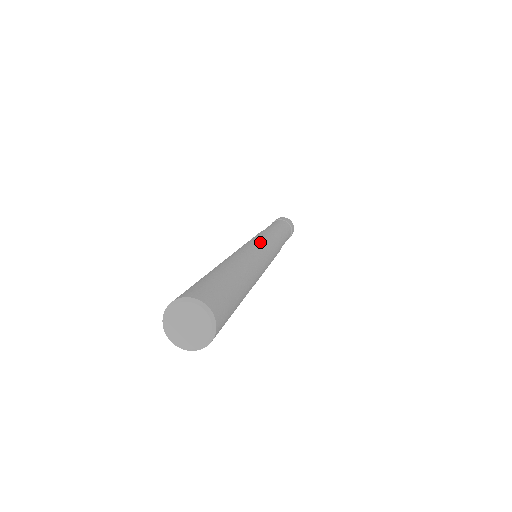
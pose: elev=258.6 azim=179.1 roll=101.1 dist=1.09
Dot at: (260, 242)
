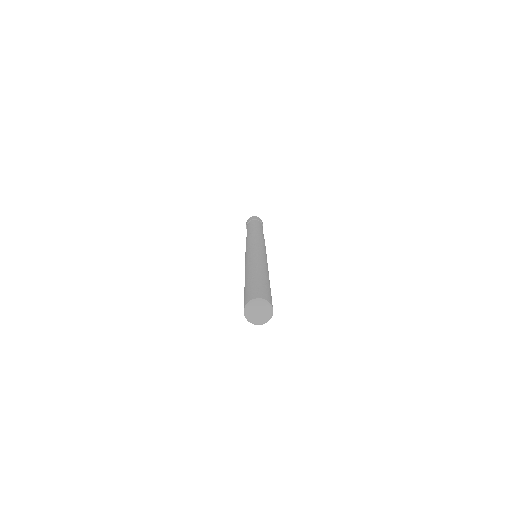
Dot at: (264, 250)
